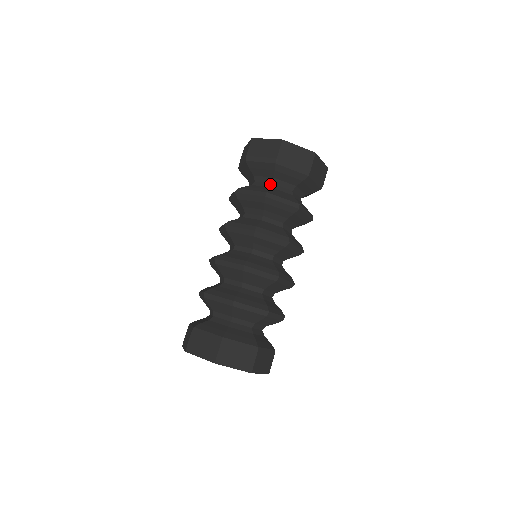
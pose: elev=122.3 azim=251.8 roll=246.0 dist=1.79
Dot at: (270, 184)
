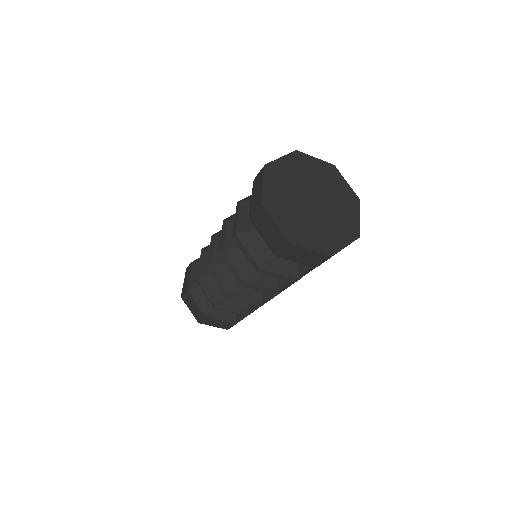
Dot at: occluded
